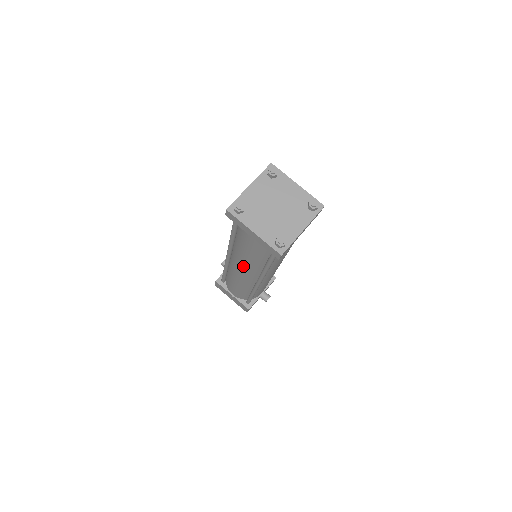
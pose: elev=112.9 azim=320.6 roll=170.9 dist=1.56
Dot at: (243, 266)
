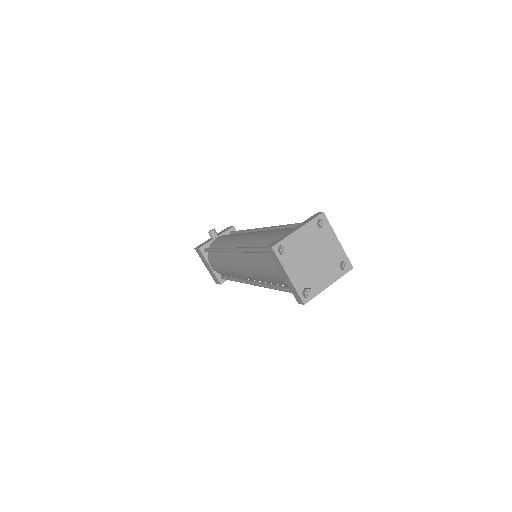
Dot at: (247, 271)
